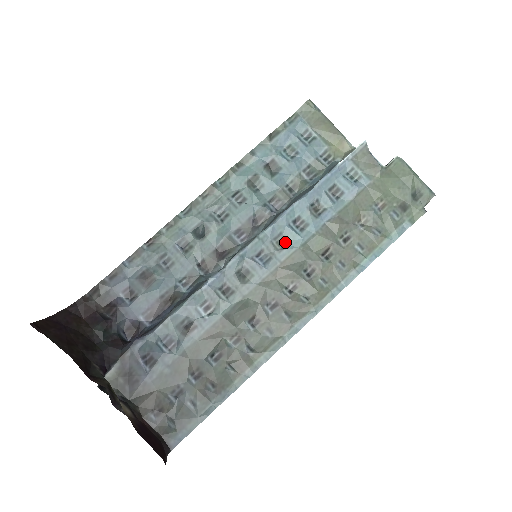
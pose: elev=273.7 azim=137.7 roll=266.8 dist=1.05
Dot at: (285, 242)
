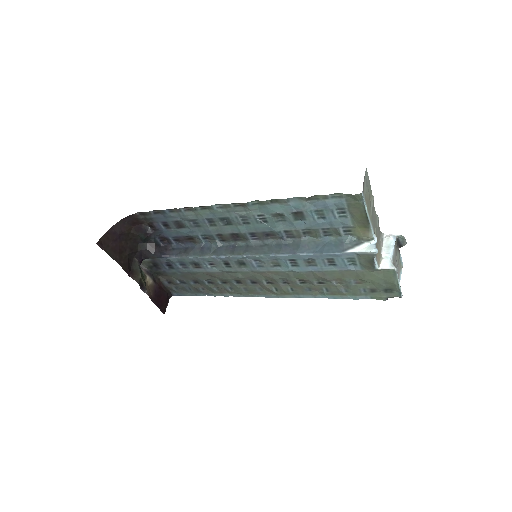
Dot at: (278, 264)
